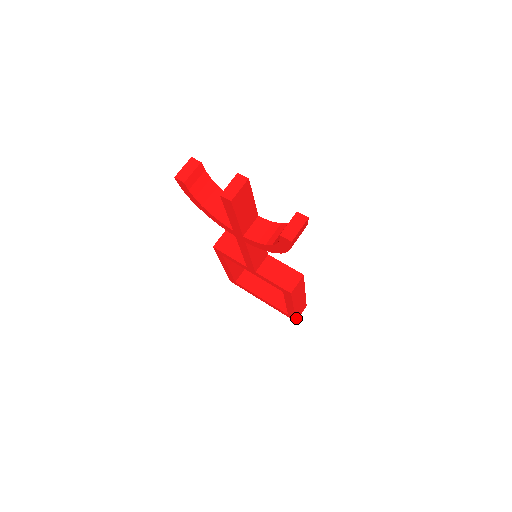
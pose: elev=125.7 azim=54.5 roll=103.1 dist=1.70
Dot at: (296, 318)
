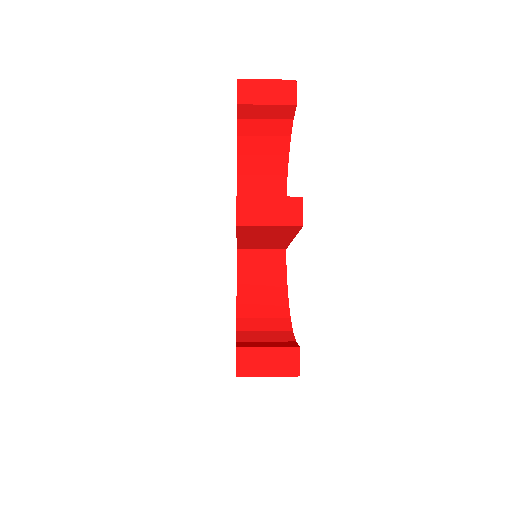
Dot at: occluded
